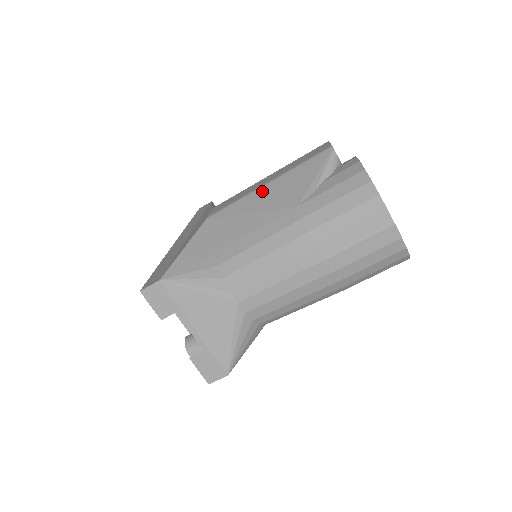
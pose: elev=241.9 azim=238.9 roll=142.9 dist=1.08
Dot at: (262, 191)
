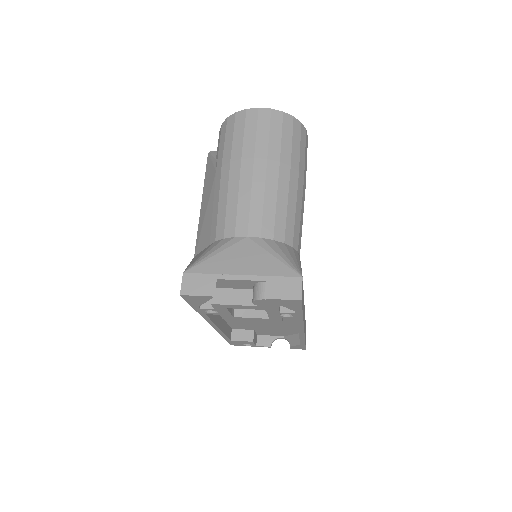
Dot at: (202, 206)
